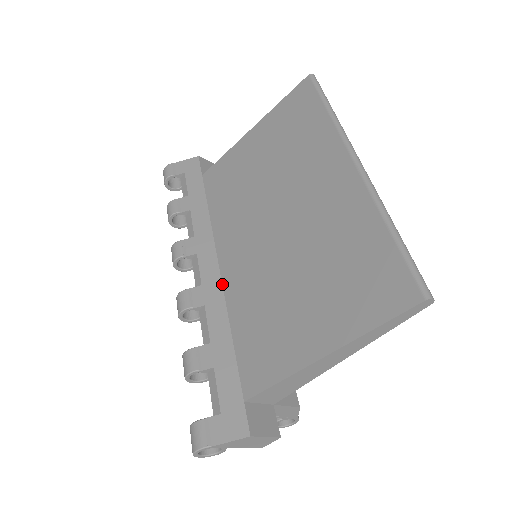
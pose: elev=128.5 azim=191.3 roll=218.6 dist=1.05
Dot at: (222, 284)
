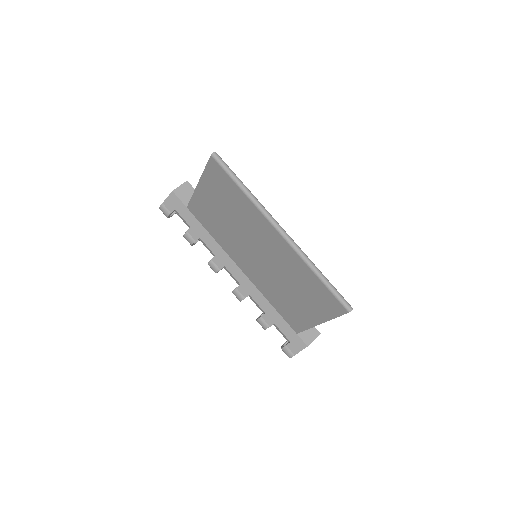
Dot at: (250, 280)
